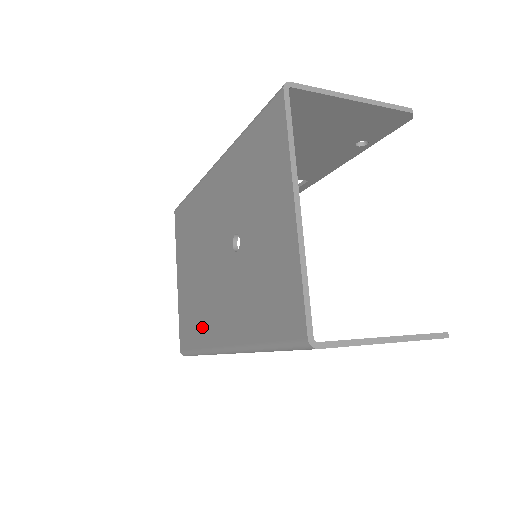
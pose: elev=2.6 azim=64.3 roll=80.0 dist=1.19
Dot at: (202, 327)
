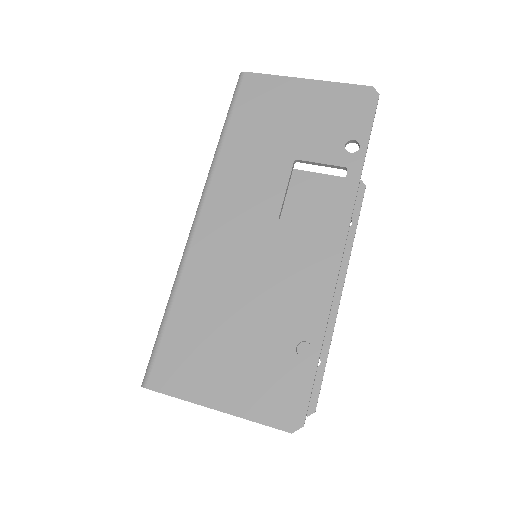
Dot at: occluded
